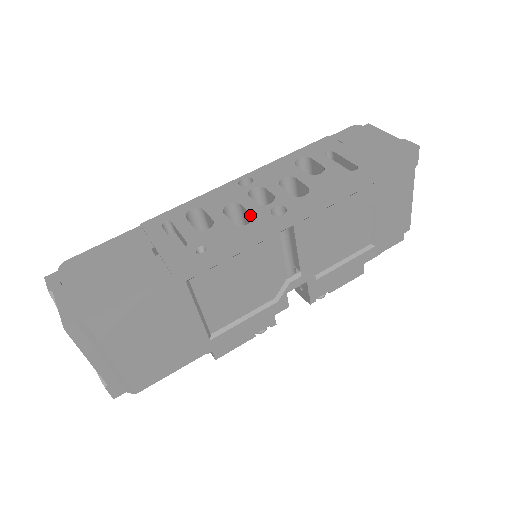
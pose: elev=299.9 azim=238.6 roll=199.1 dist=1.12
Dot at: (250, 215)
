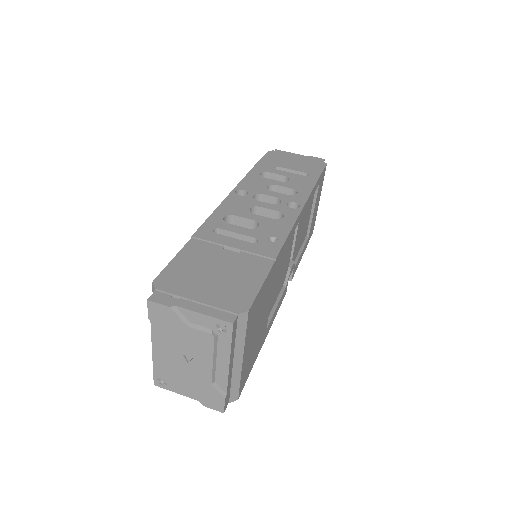
Dot at: (275, 212)
